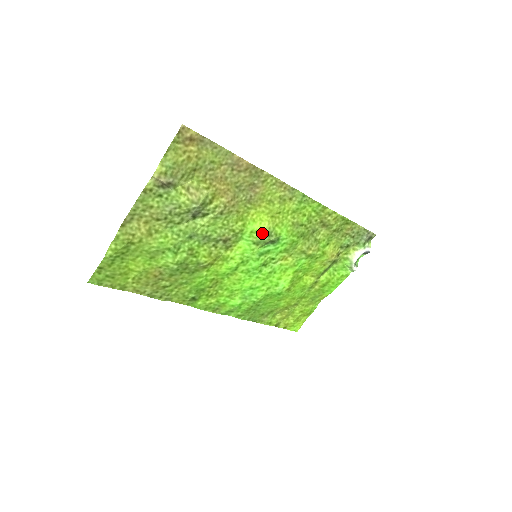
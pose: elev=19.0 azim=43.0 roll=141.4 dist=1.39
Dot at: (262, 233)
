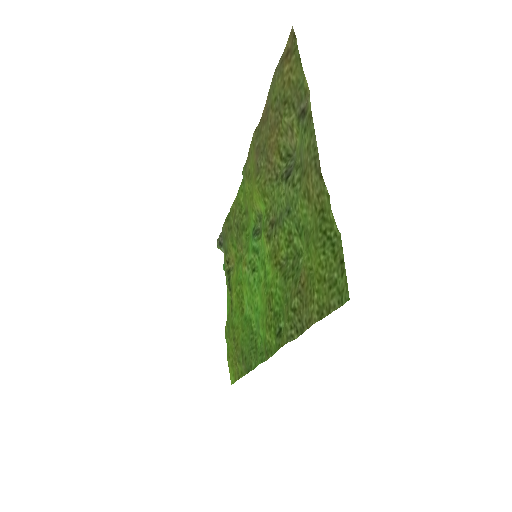
Dot at: (262, 216)
